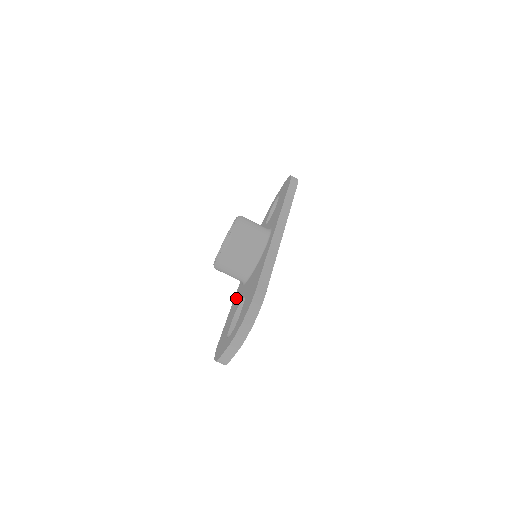
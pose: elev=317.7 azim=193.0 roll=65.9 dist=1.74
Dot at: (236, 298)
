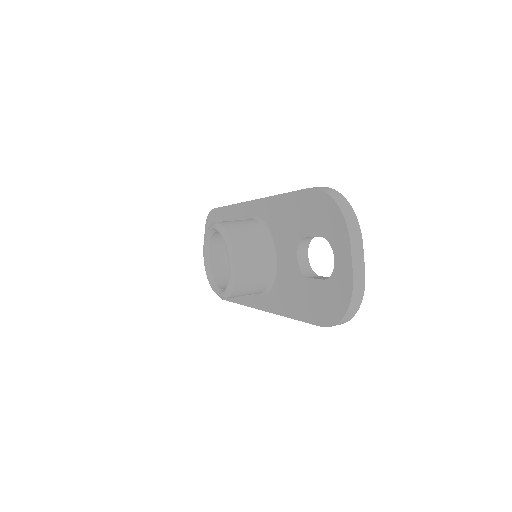
Dot at: (282, 299)
